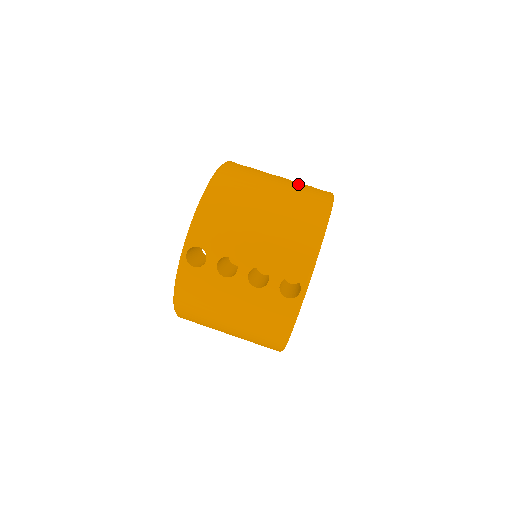
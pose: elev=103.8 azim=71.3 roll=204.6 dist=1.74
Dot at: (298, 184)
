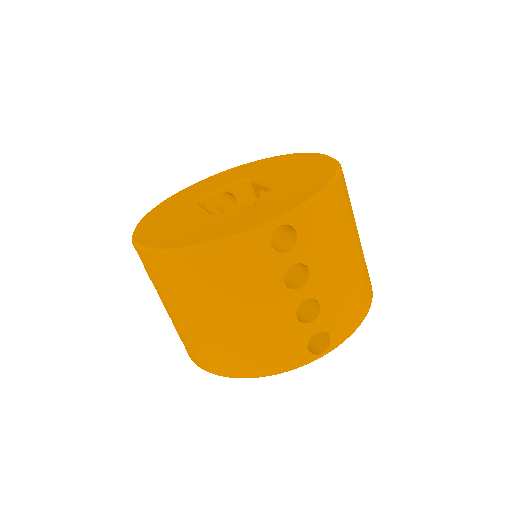
Dot at: occluded
